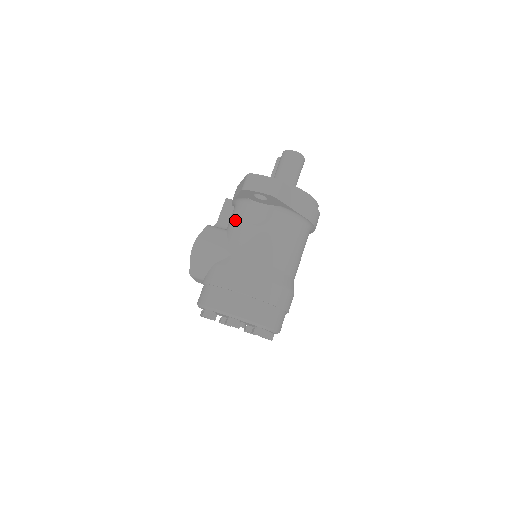
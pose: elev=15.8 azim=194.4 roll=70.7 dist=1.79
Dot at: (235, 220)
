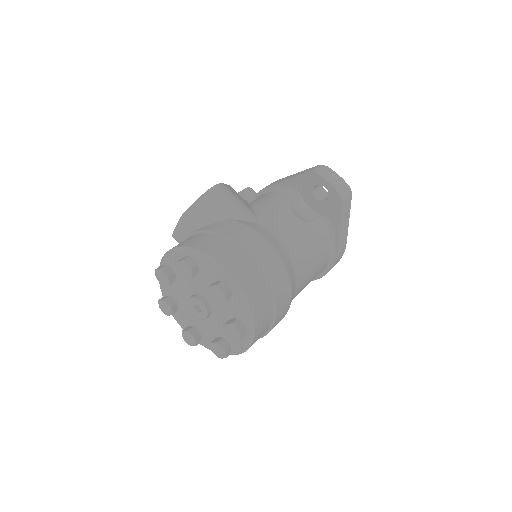
Dot at: (270, 200)
